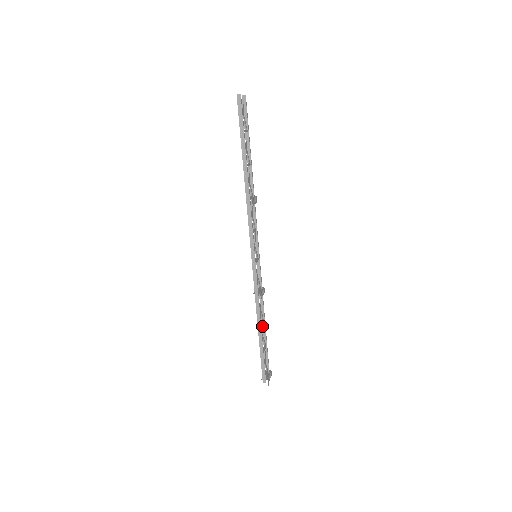
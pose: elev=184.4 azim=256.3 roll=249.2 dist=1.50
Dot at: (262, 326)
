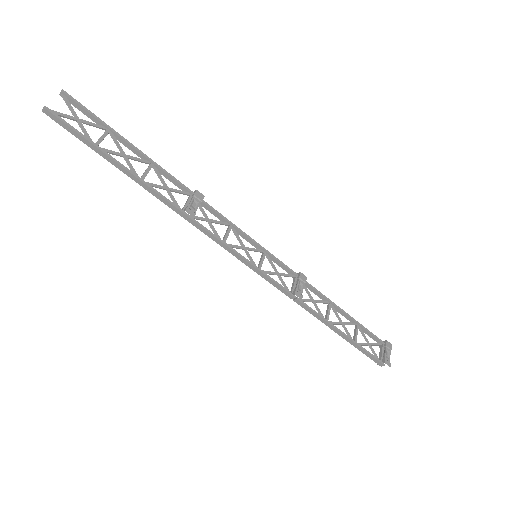
Dot at: occluded
